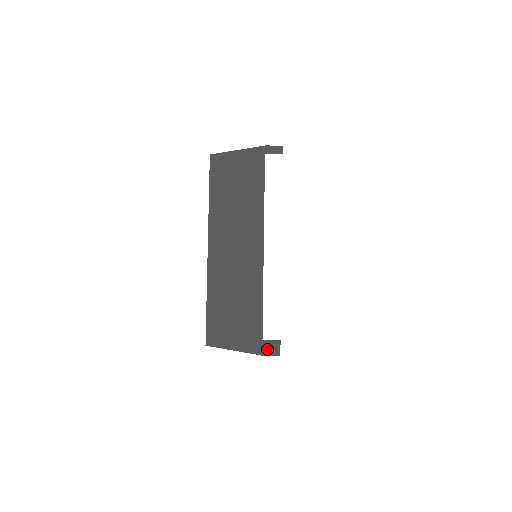
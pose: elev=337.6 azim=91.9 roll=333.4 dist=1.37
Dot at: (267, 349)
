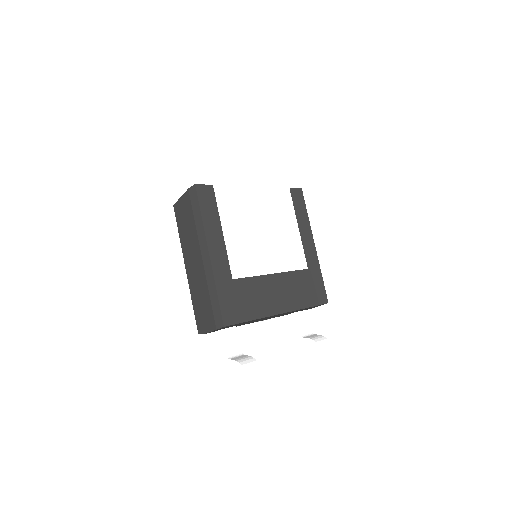
Dot at: occluded
